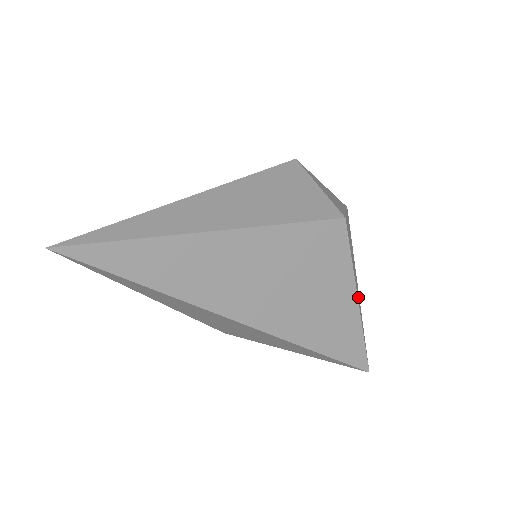
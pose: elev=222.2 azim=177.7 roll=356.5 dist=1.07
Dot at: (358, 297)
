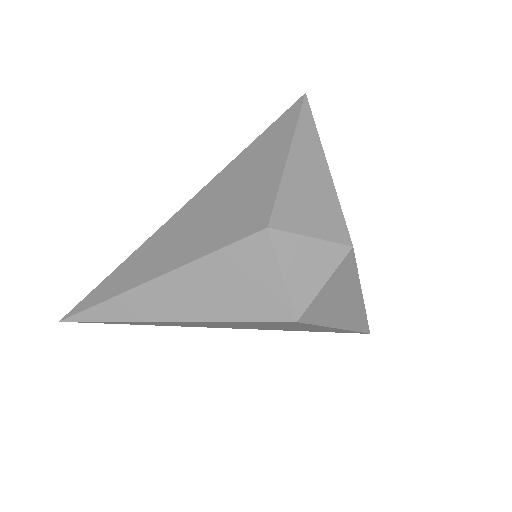
Dot at: (348, 317)
